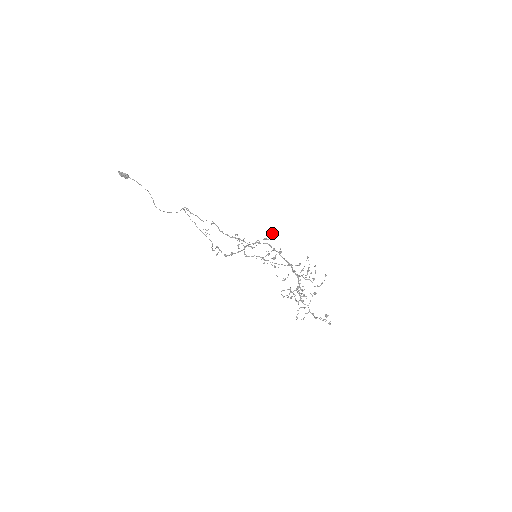
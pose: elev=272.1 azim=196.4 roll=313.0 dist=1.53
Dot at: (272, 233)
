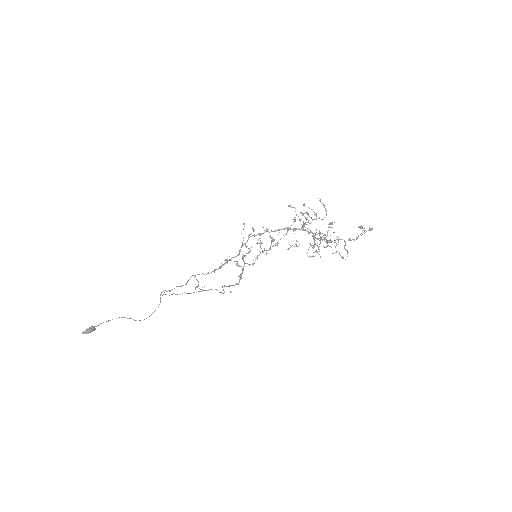
Dot at: occluded
